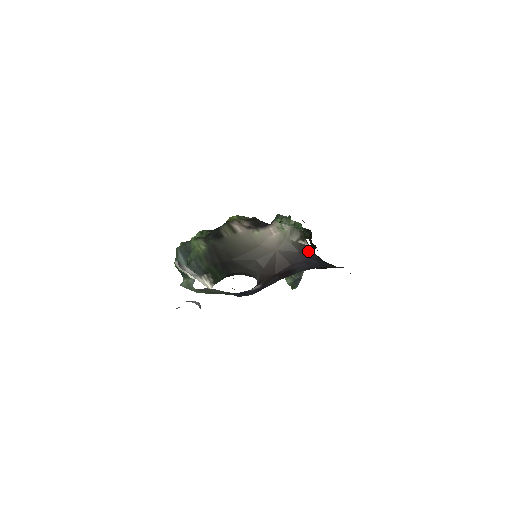
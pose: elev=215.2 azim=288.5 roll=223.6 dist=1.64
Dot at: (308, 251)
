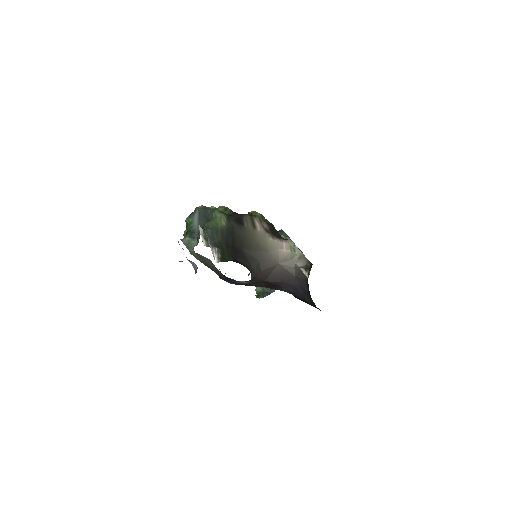
Dot at: (303, 280)
